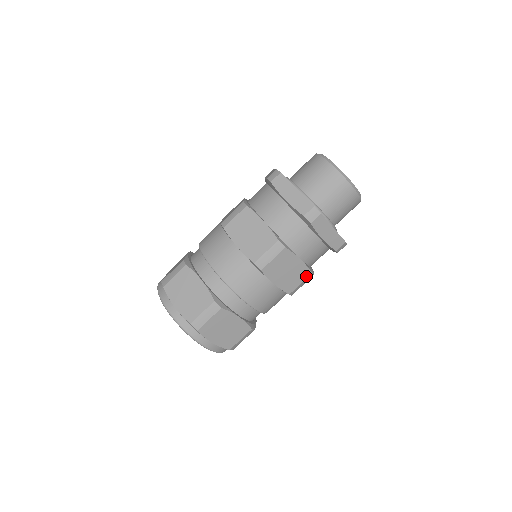
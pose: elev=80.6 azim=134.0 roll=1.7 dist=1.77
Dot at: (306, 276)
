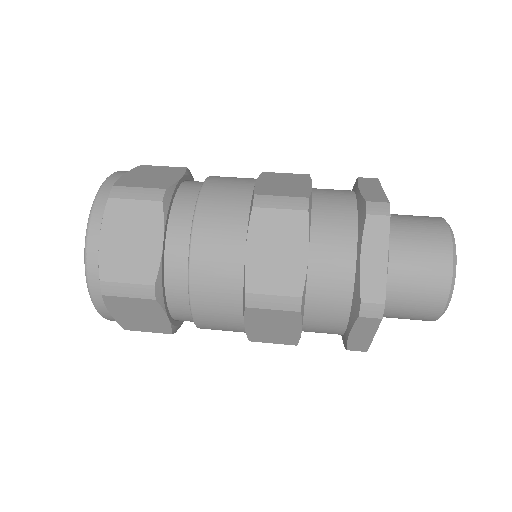
Dot at: (298, 196)
